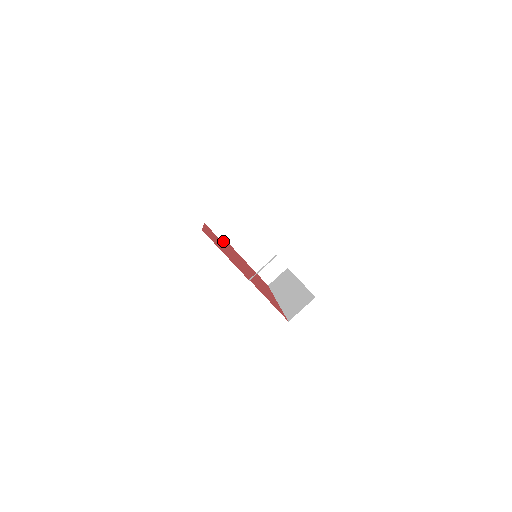
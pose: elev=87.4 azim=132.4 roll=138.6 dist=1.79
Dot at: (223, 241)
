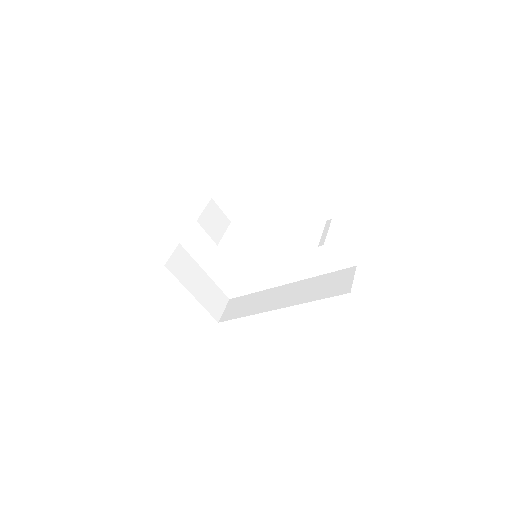
Dot at: (217, 244)
